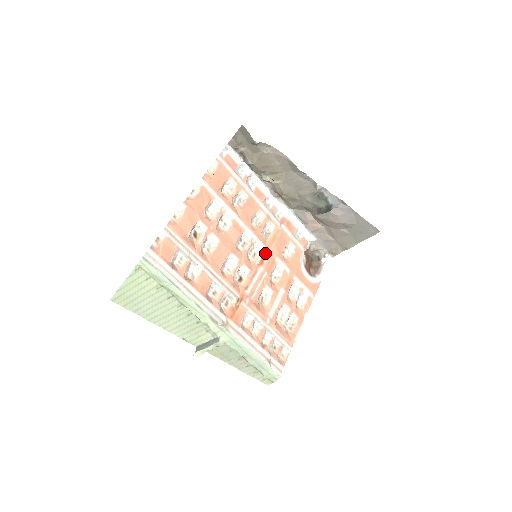
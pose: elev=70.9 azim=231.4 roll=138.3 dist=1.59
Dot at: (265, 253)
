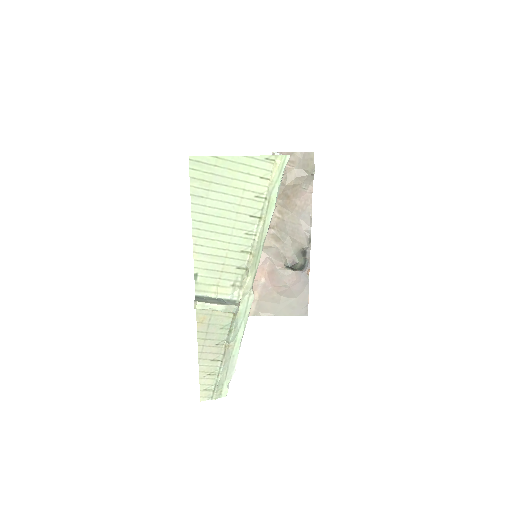
Dot at: occluded
